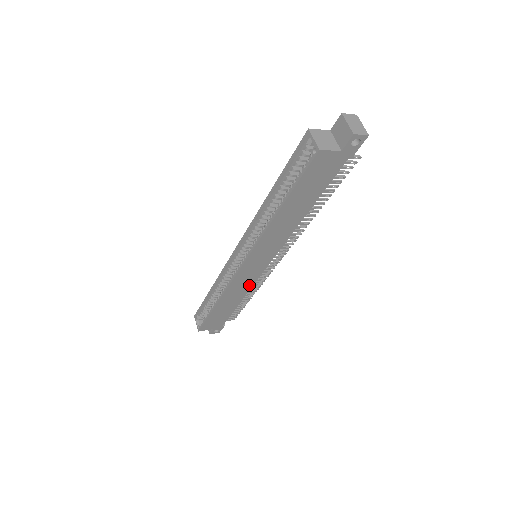
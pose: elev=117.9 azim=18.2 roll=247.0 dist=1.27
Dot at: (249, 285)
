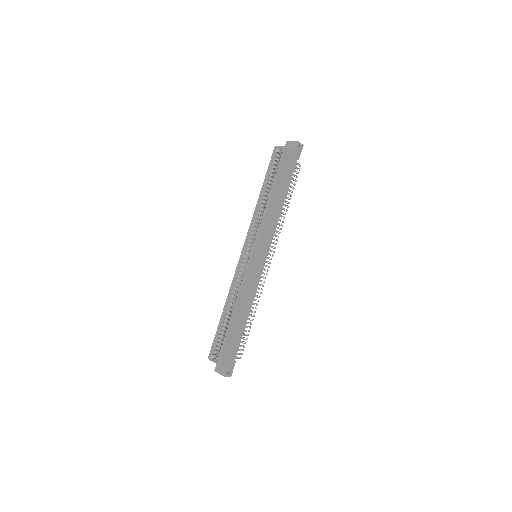
Dot at: (254, 289)
